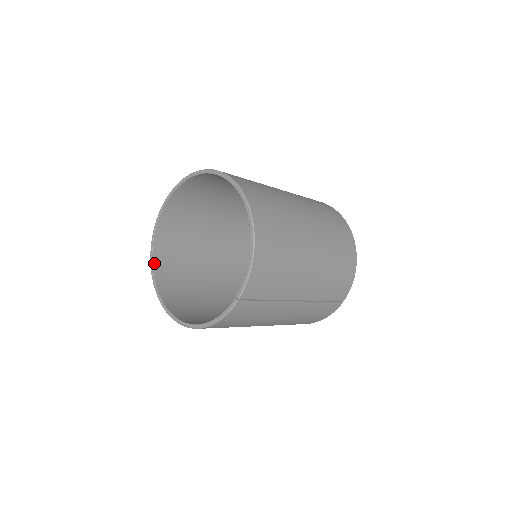
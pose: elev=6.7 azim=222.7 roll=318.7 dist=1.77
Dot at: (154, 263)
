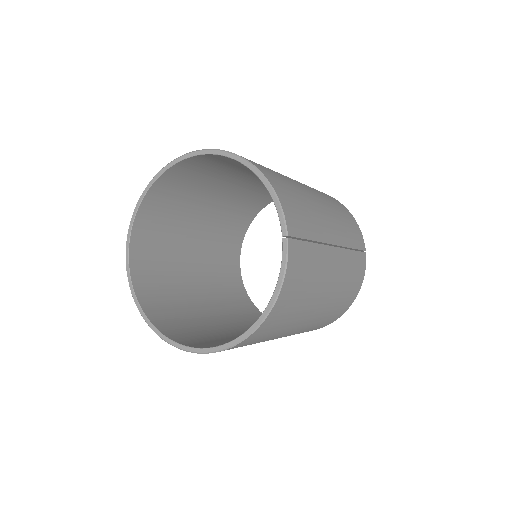
Dot at: (155, 325)
